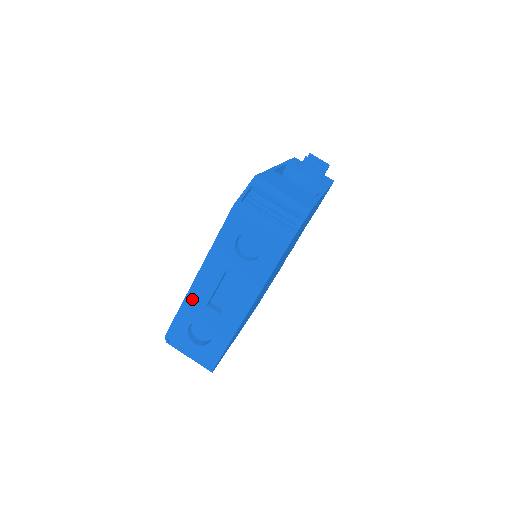
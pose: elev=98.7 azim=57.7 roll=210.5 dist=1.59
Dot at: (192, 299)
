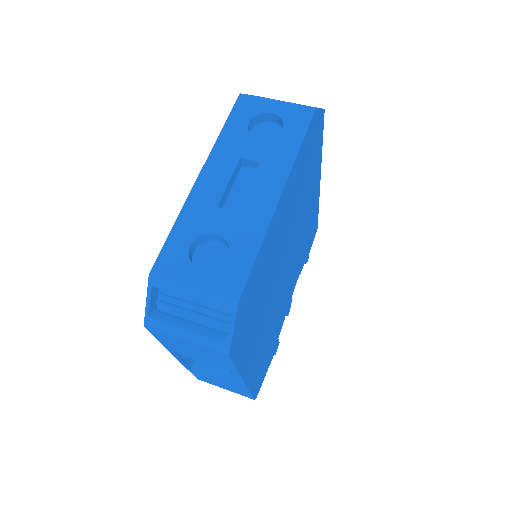
Dot at: (194, 205)
